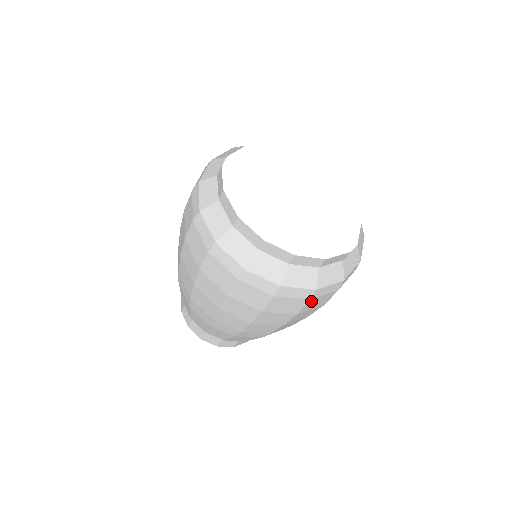
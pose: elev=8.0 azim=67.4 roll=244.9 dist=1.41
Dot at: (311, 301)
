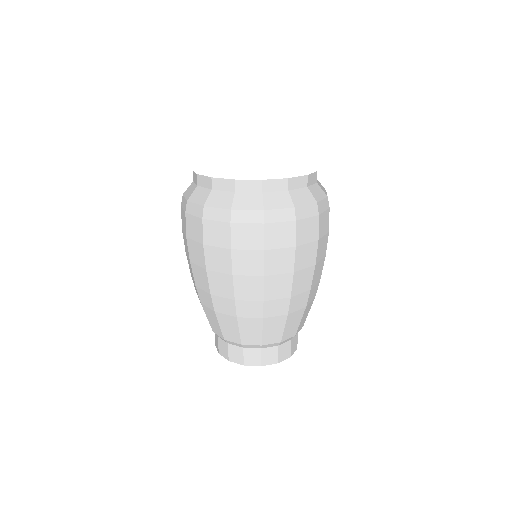
Dot at: (268, 229)
